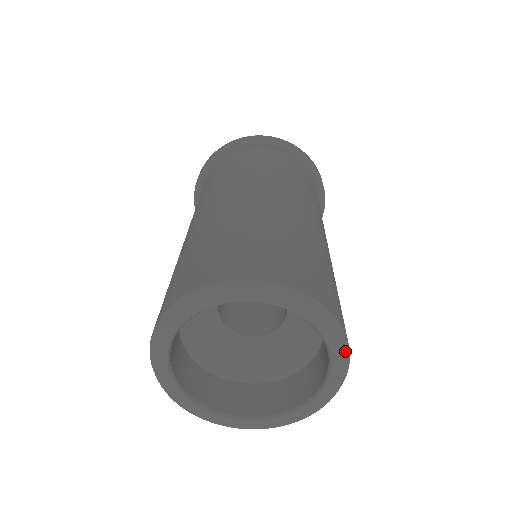
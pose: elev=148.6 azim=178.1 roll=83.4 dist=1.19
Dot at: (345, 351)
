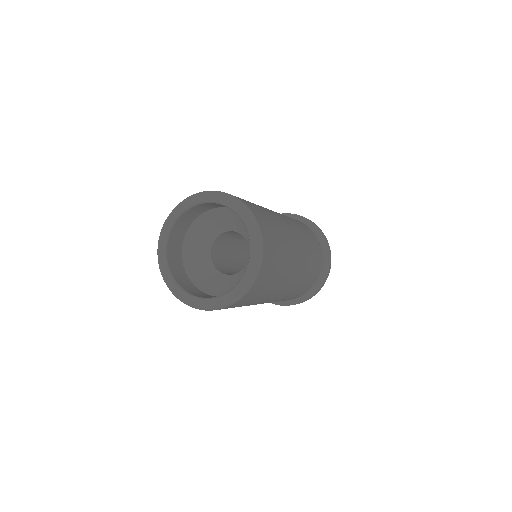
Dot at: (259, 248)
